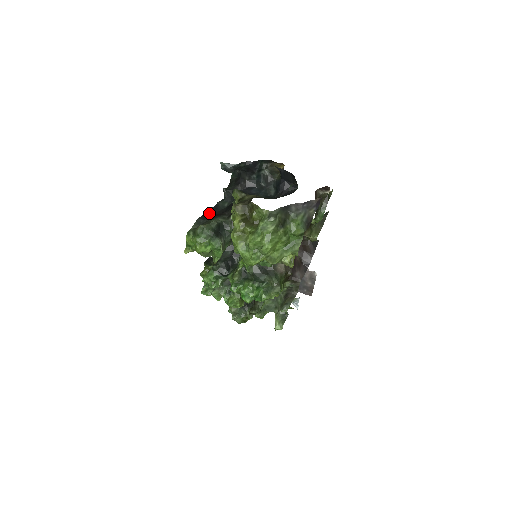
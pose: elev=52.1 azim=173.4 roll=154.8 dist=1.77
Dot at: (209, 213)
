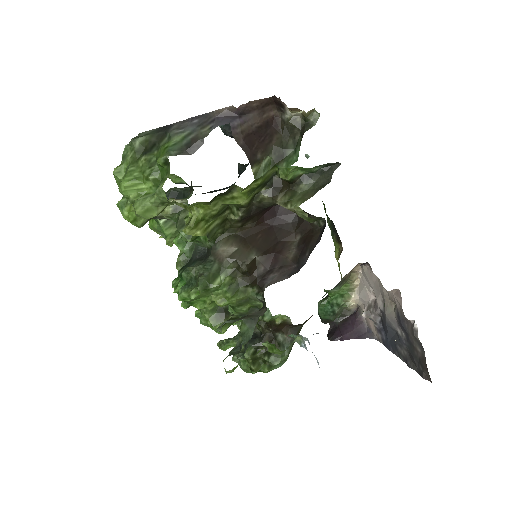
Dot at: occluded
